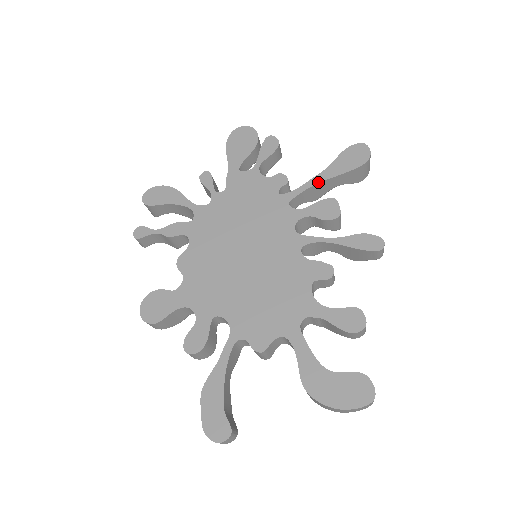
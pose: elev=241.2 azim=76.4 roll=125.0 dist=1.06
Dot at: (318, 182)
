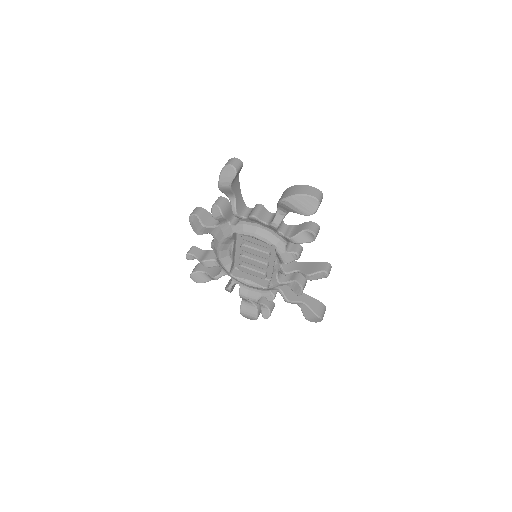
Dot at: occluded
